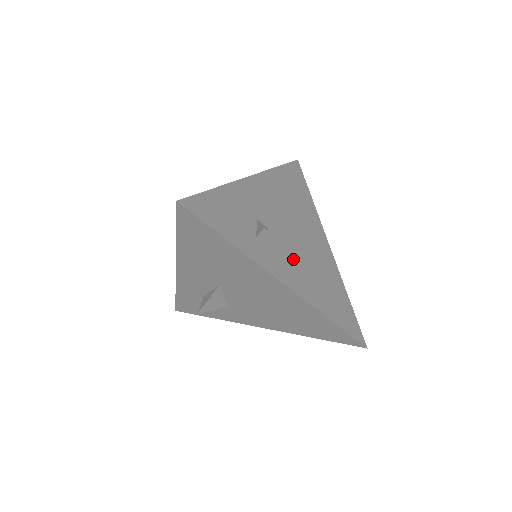
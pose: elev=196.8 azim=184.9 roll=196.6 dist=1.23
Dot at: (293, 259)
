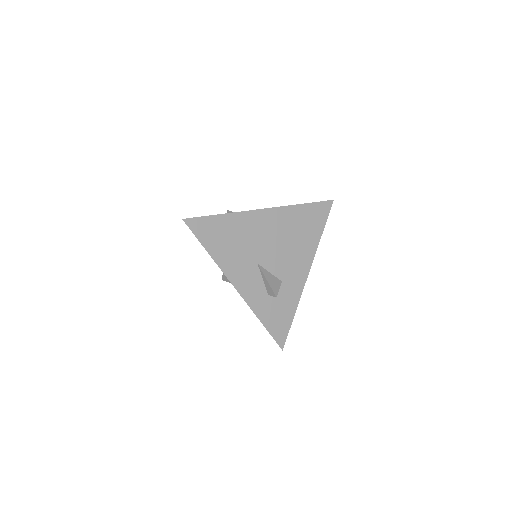
Dot at: occluded
